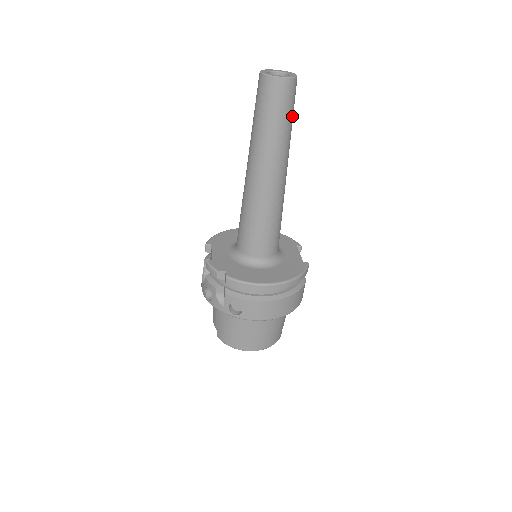
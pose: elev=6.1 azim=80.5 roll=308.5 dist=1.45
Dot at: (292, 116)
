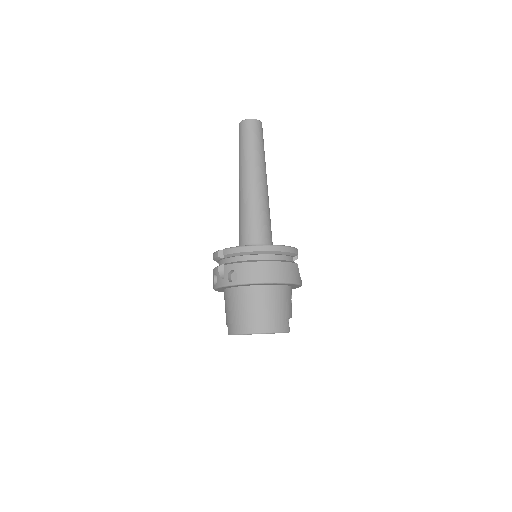
Dot at: (262, 143)
